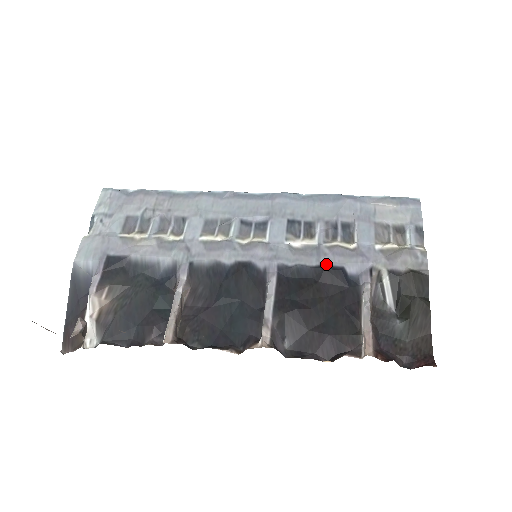
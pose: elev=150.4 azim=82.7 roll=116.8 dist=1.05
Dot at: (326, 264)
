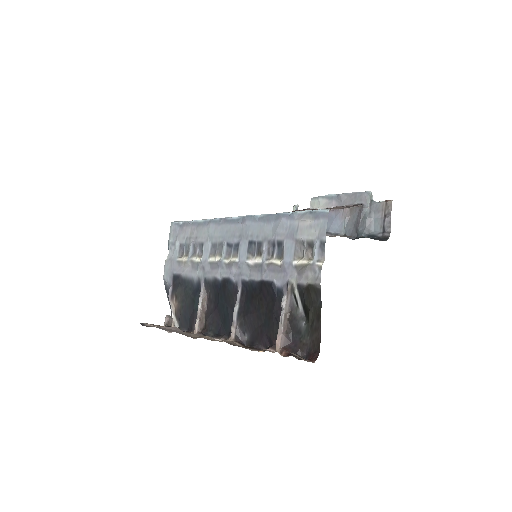
Dot at: (264, 279)
